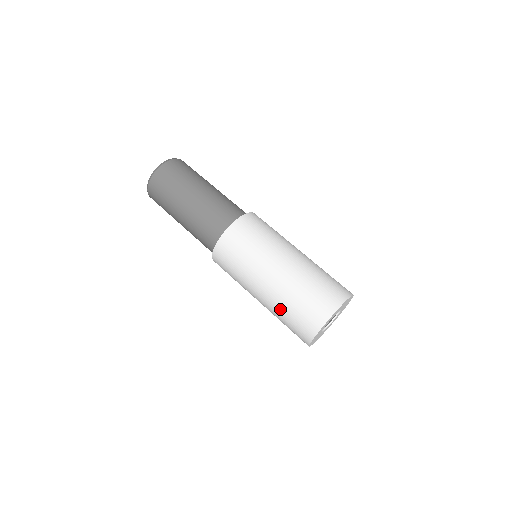
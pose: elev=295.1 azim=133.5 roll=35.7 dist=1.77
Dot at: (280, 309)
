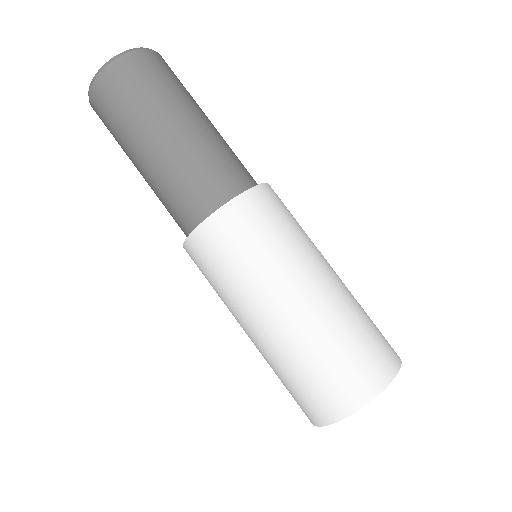
Dot at: (283, 364)
